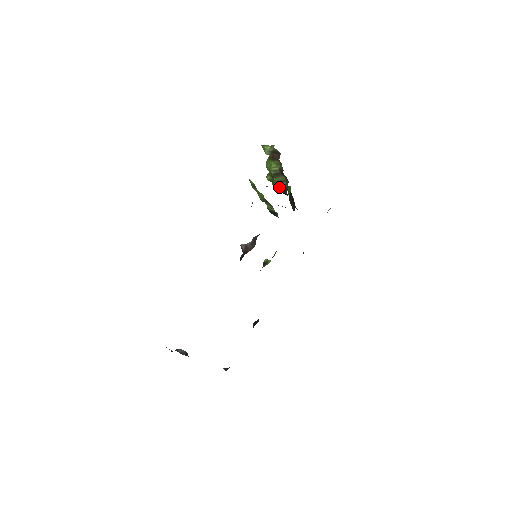
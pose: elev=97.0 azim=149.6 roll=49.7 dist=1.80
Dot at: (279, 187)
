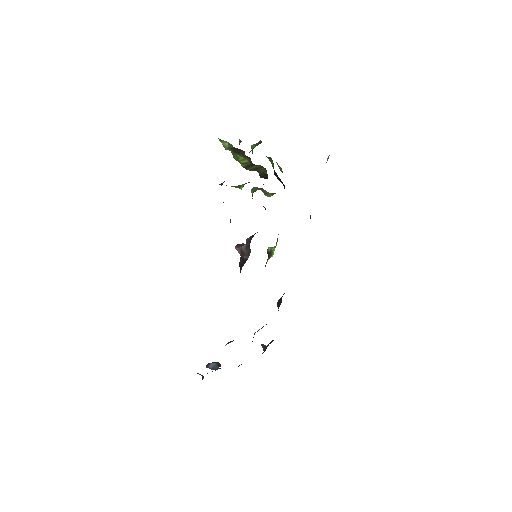
Dot at: occluded
